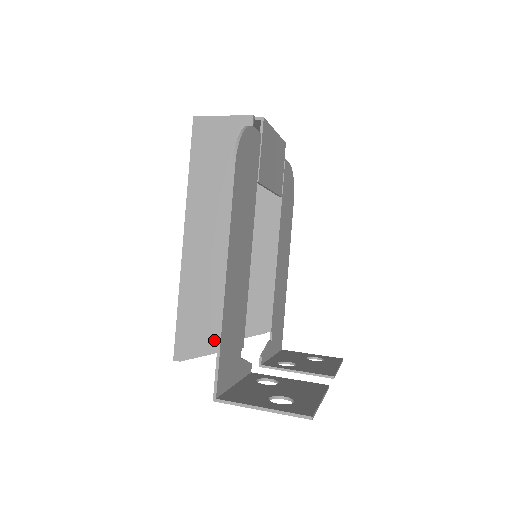
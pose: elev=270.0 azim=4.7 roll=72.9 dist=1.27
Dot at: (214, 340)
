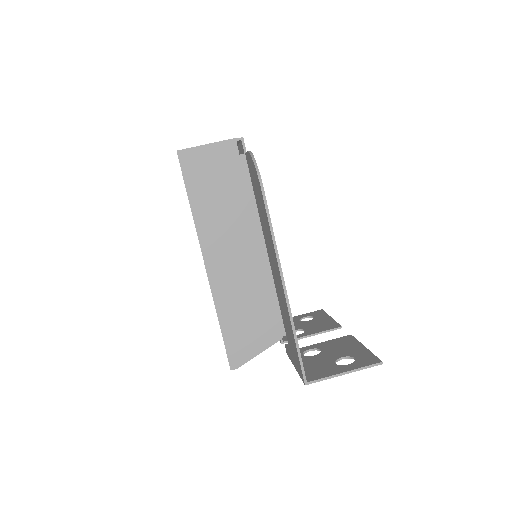
Dot at: (262, 339)
